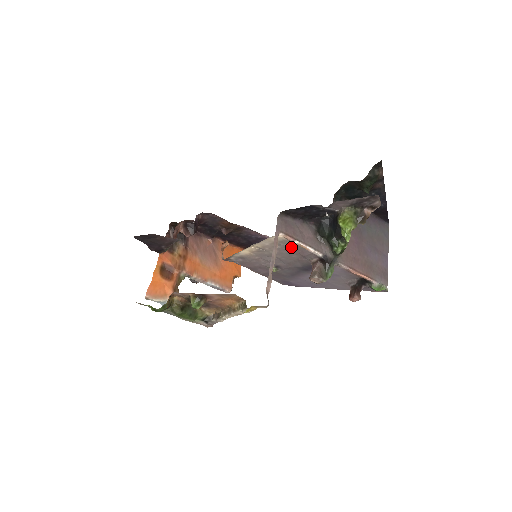
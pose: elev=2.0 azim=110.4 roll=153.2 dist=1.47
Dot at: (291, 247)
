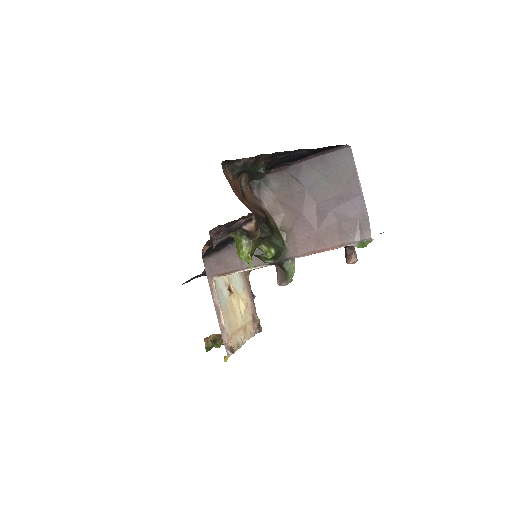
Dot at: occluded
